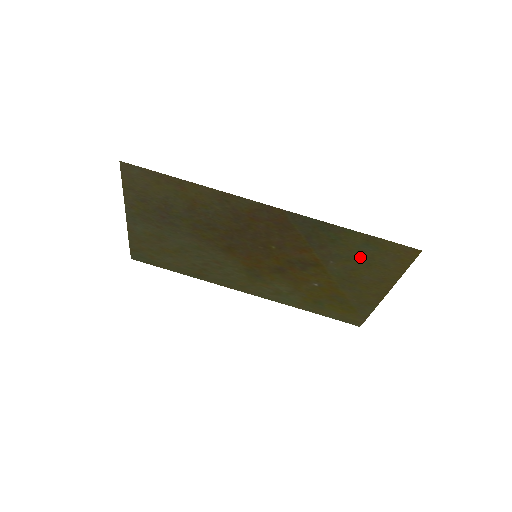
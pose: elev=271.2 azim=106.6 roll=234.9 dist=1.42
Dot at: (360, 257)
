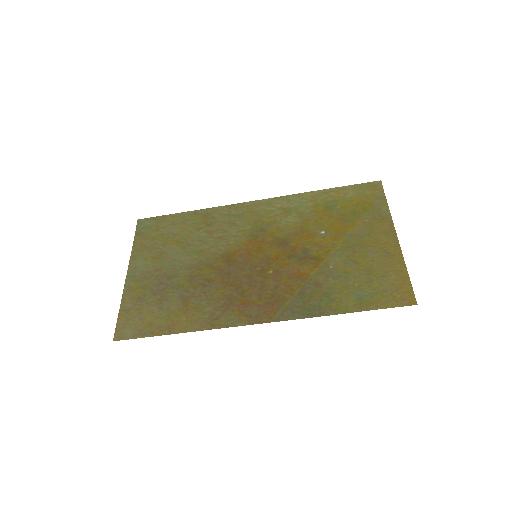
Dot at: (358, 280)
